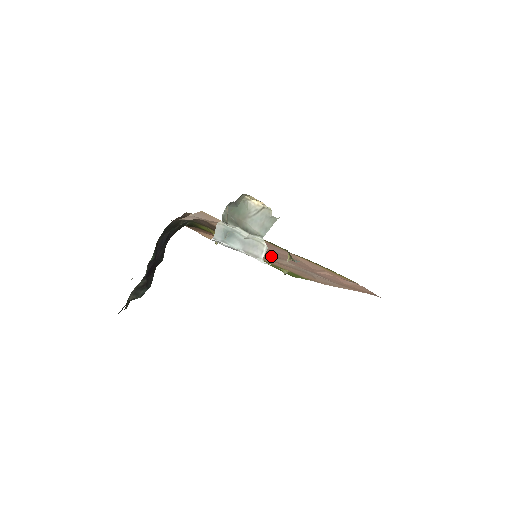
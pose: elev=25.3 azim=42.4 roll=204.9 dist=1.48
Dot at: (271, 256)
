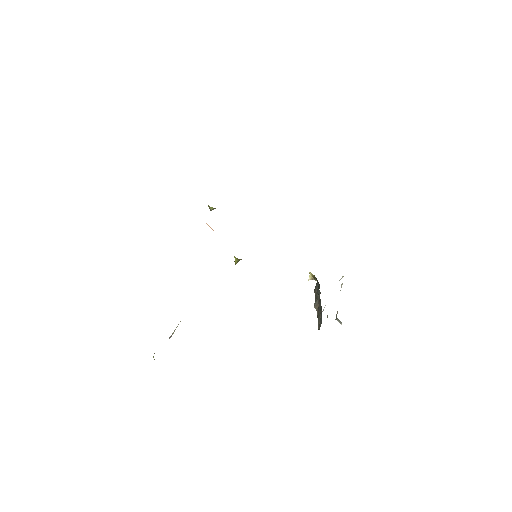
Dot at: occluded
